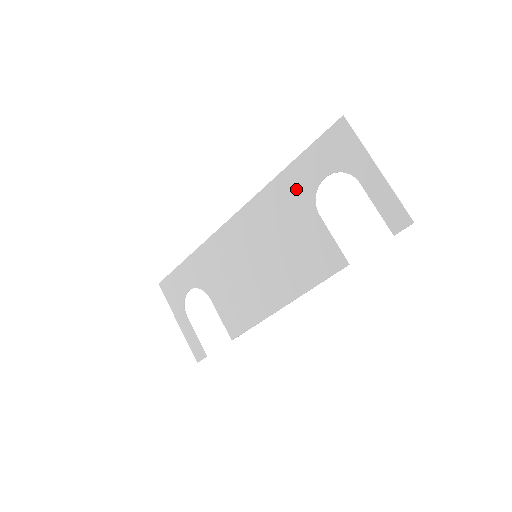
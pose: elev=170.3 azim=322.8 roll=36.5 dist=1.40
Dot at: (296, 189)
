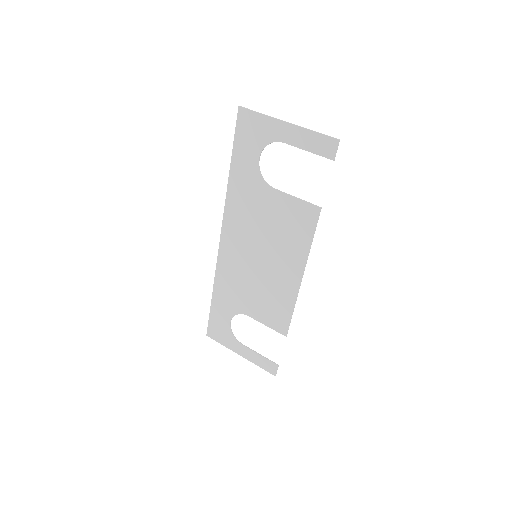
Dot at: (246, 183)
